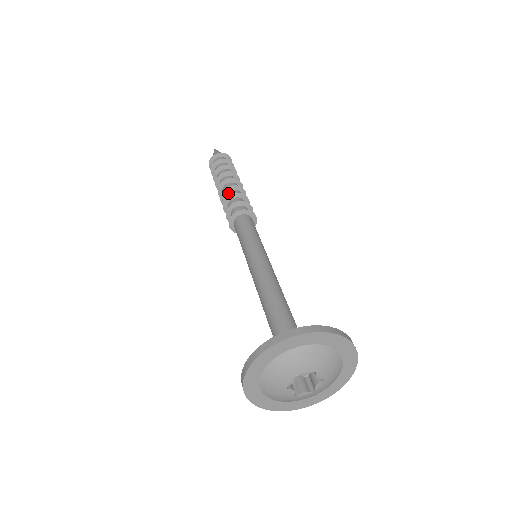
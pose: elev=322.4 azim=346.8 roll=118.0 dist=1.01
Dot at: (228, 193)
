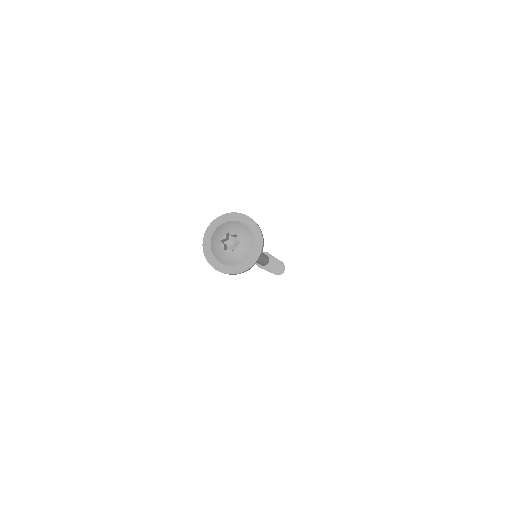
Dot at: occluded
